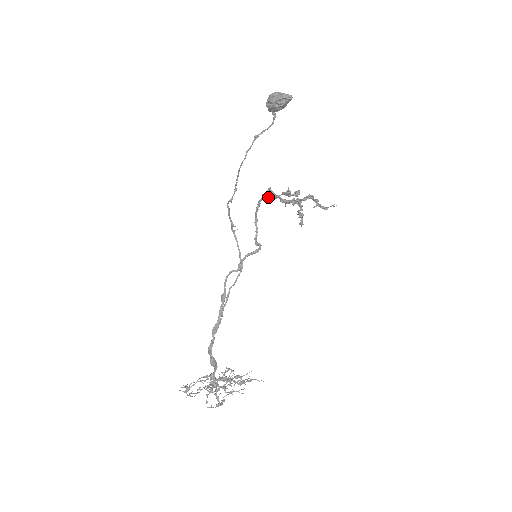
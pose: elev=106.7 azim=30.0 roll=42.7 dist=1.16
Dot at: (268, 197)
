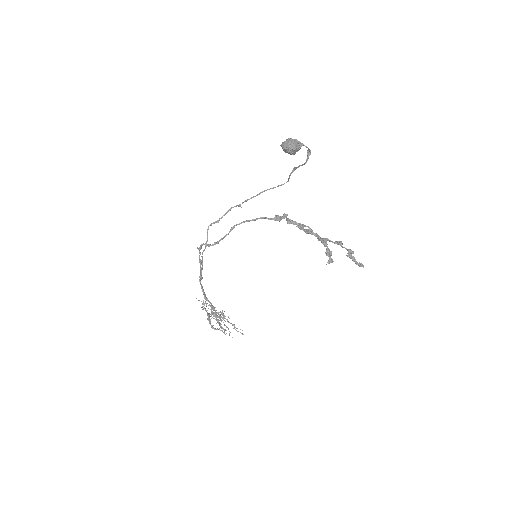
Dot at: (276, 219)
